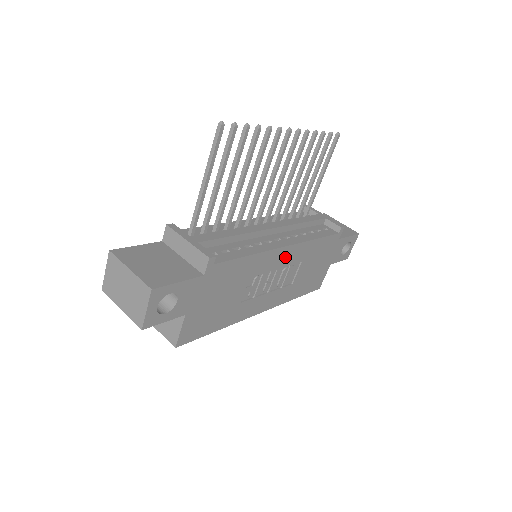
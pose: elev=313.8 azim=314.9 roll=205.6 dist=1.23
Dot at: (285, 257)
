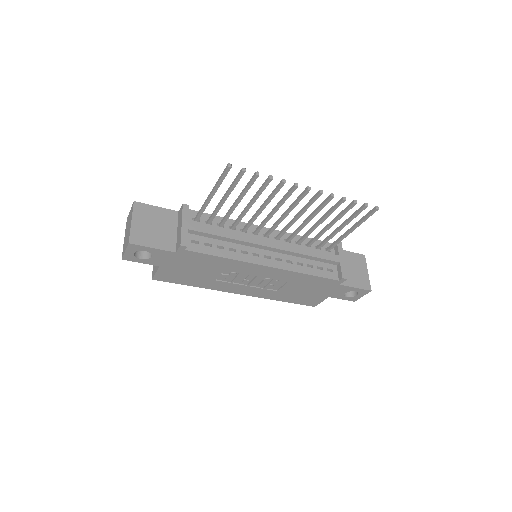
Dot at: (266, 272)
